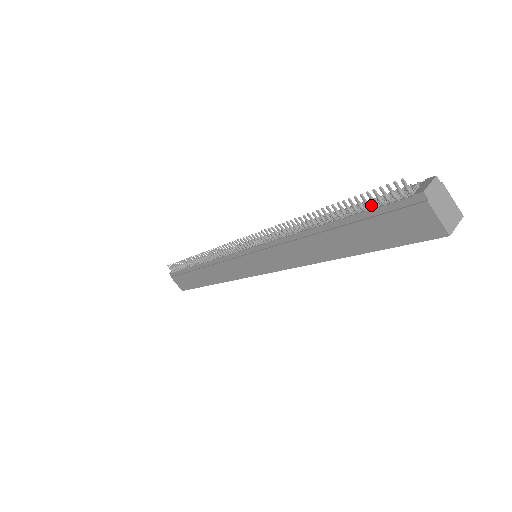
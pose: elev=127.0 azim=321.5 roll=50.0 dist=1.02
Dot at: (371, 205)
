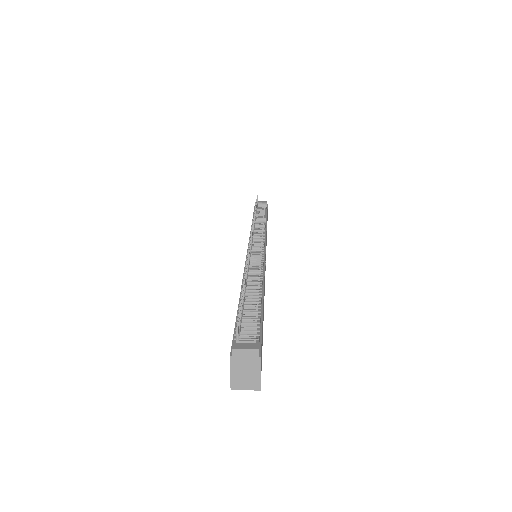
Dot at: (246, 316)
